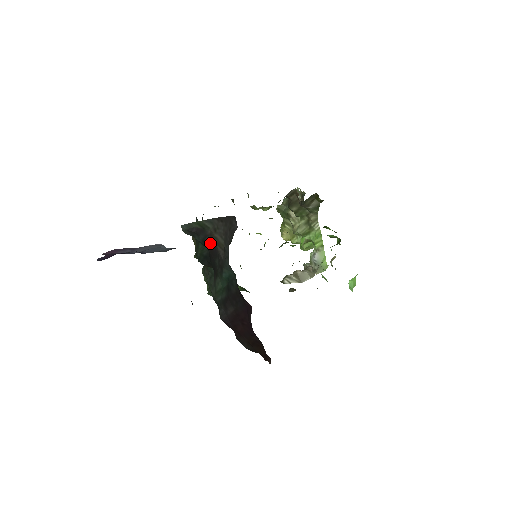
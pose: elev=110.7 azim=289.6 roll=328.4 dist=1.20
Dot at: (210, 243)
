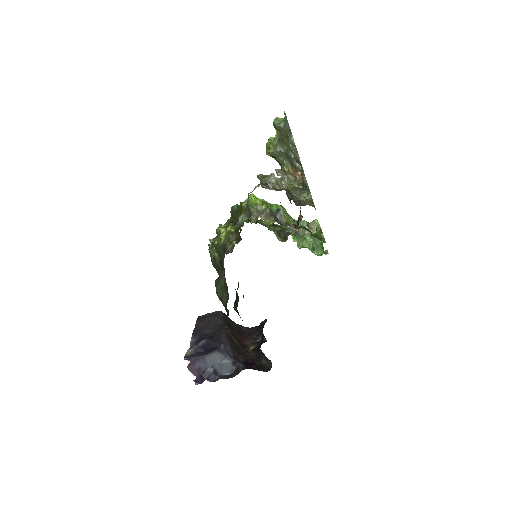
Dot at: occluded
